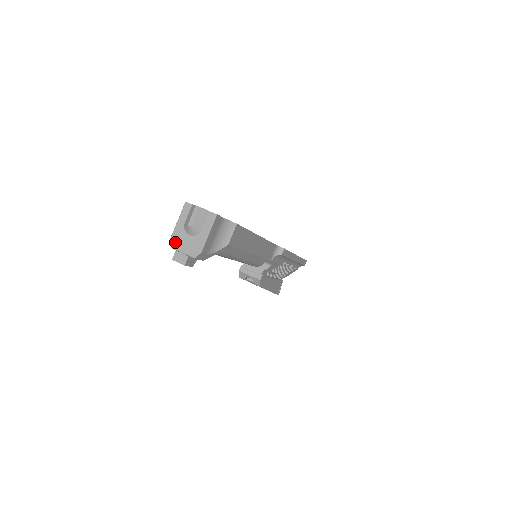
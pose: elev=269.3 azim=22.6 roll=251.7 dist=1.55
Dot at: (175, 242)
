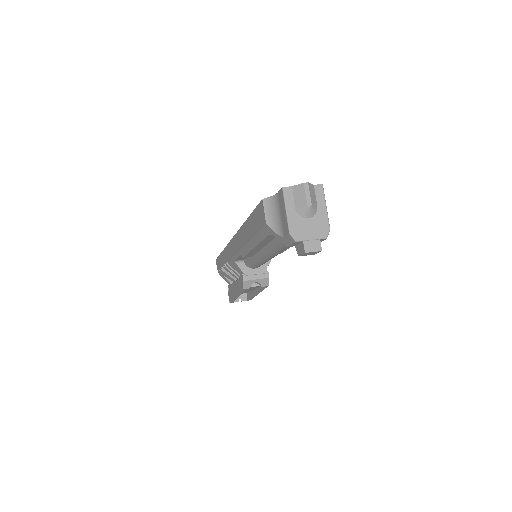
Dot at: (297, 233)
